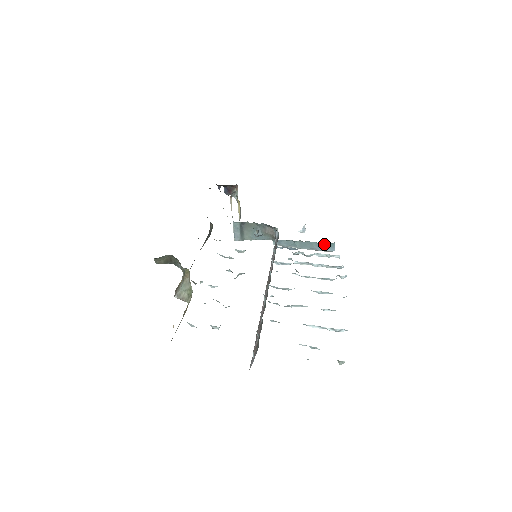
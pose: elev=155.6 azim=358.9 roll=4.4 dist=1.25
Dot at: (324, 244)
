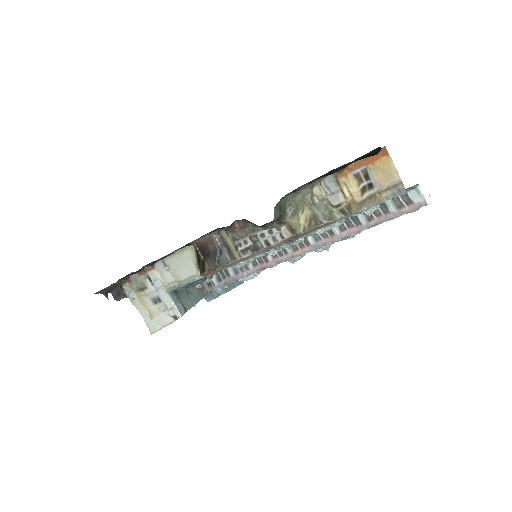
Dot at: occluded
